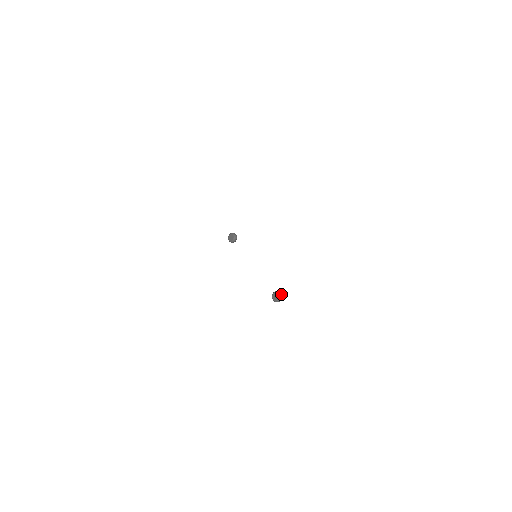
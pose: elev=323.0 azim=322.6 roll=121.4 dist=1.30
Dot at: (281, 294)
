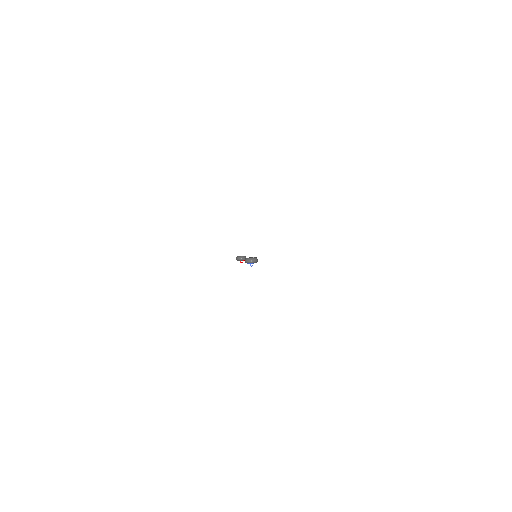
Dot at: occluded
